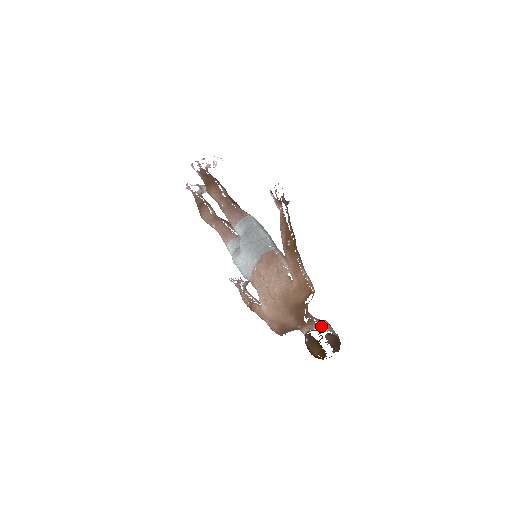
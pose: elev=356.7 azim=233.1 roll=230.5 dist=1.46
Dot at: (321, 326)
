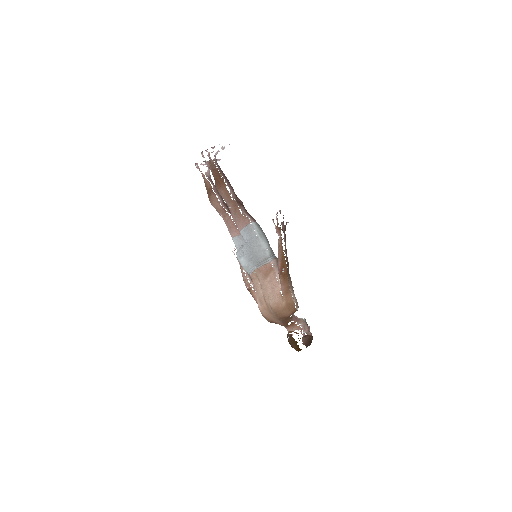
Dot at: (300, 329)
